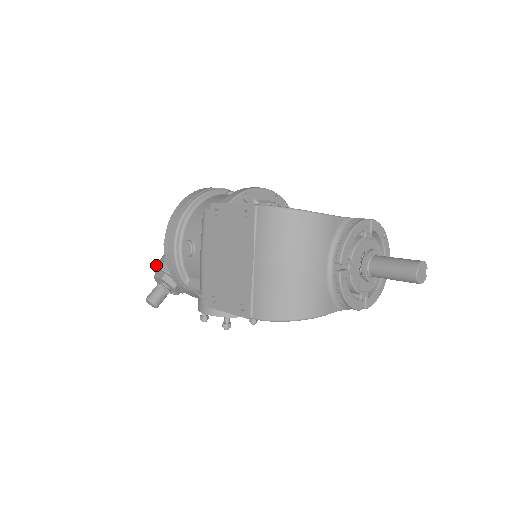
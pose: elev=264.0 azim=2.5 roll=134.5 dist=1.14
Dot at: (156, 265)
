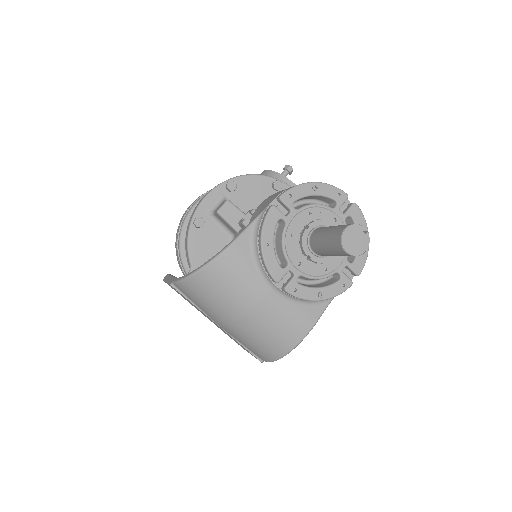
Dot at: occluded
